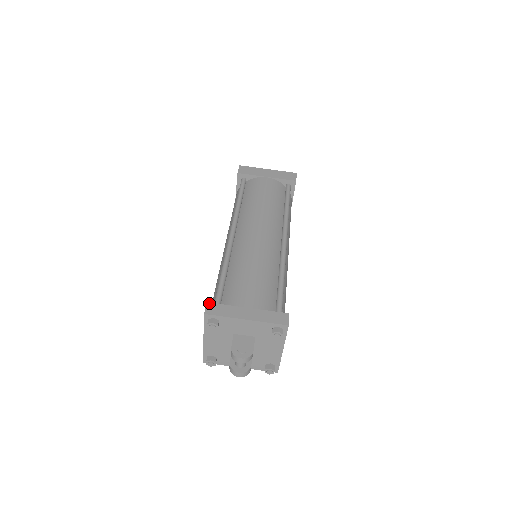
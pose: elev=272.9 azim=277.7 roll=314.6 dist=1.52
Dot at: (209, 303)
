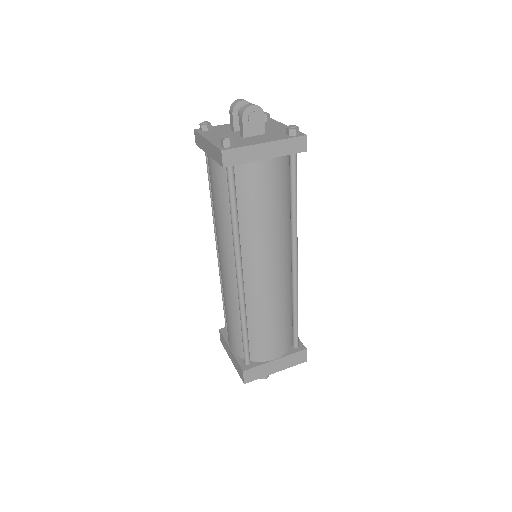
Dot at: occluded
